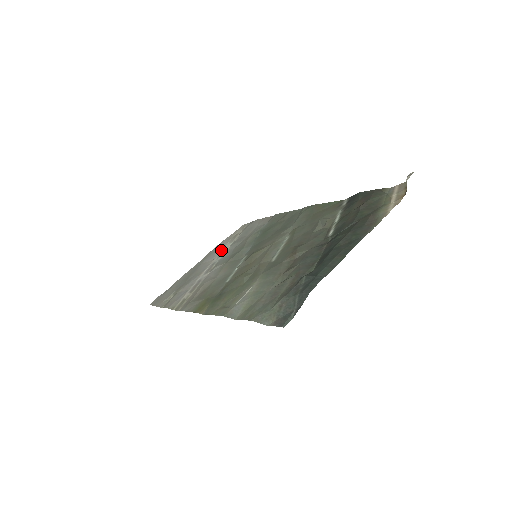
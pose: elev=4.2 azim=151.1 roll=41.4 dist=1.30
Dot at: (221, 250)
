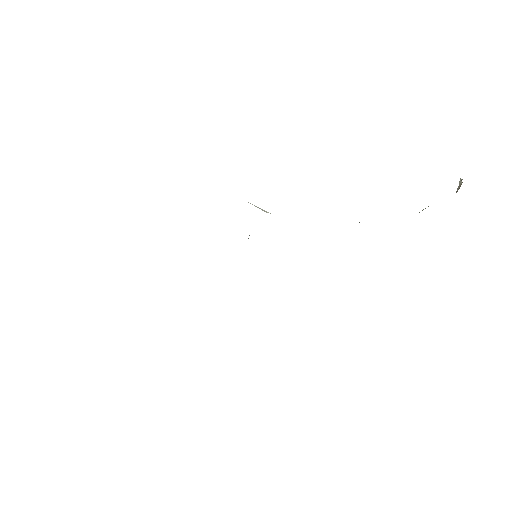
Dot at: occluded
